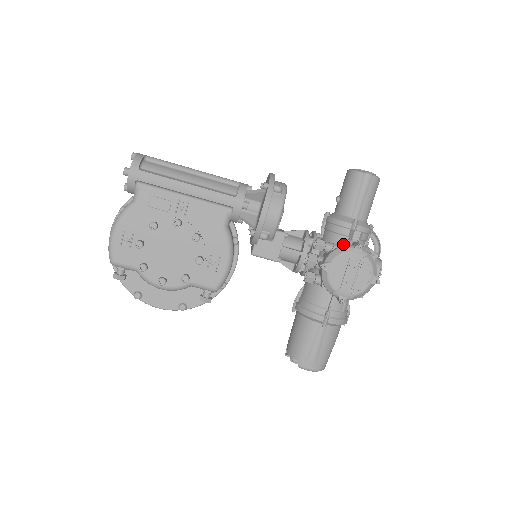
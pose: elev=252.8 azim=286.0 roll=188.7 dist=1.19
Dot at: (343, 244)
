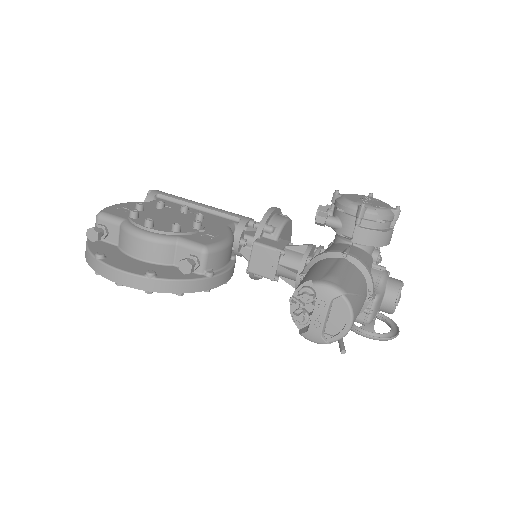
Dot at: occluded
